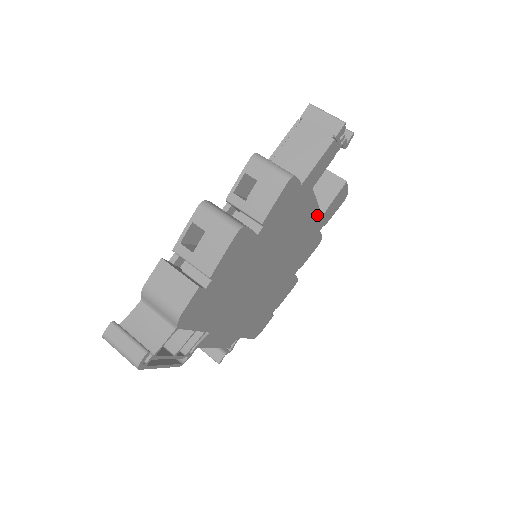
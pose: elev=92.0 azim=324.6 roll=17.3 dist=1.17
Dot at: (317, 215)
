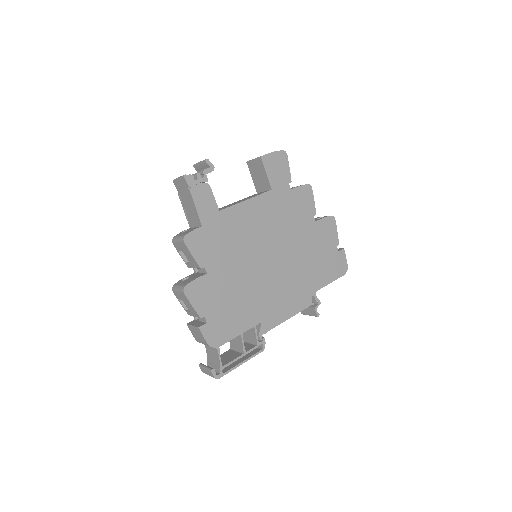
Dot at: (263, 198)
